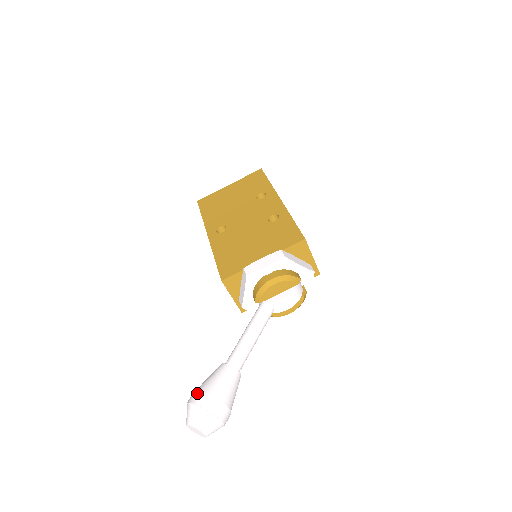
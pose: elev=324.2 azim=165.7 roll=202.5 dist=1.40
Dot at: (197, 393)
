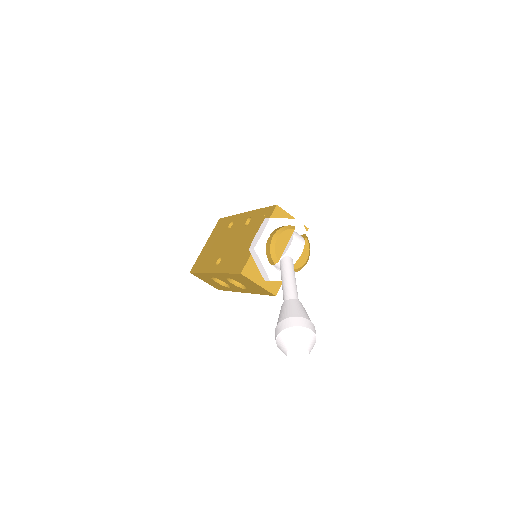
Dot at: (277, 327)
